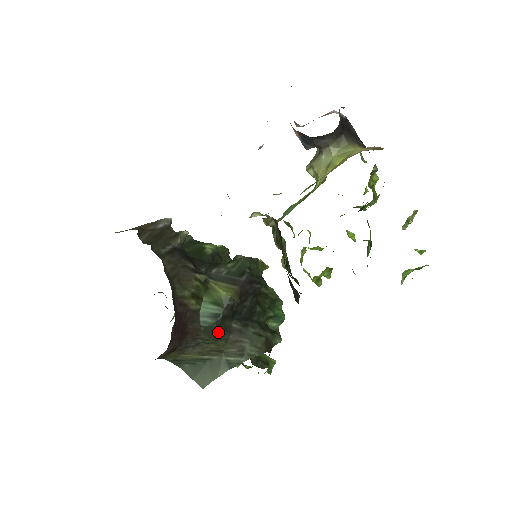
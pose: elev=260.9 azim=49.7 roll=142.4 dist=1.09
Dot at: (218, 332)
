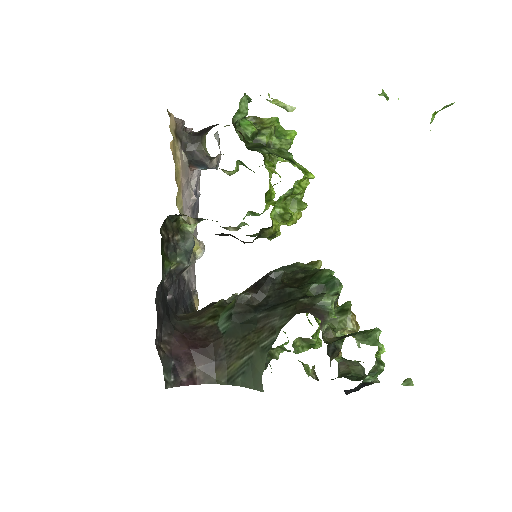
Dot at: (242, 329)
